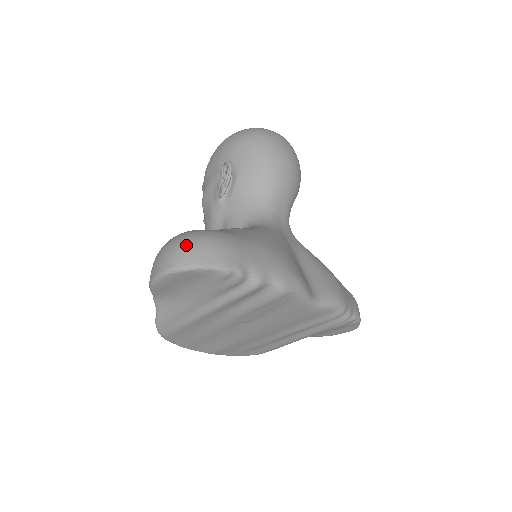
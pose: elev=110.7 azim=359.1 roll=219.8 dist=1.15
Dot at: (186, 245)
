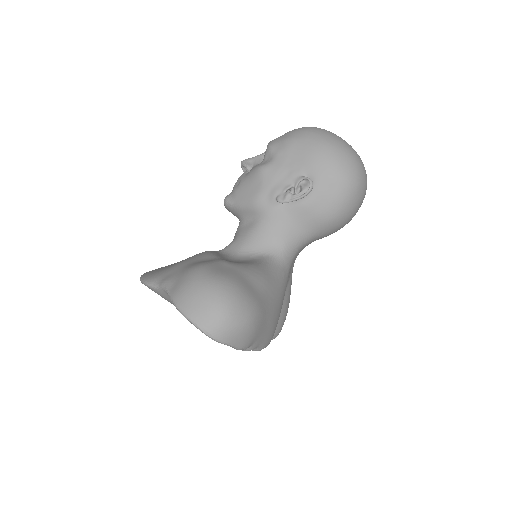
Dot at: (230, 320)
